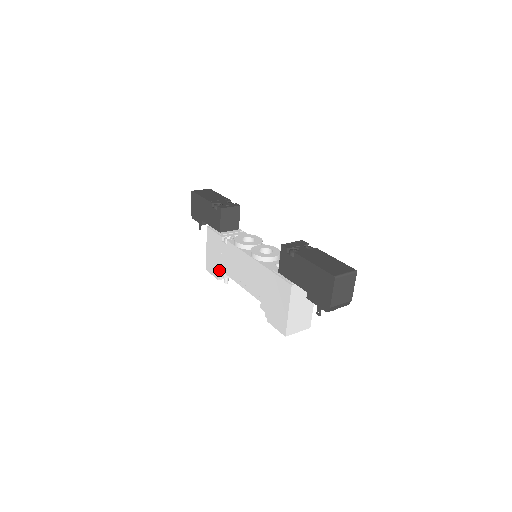
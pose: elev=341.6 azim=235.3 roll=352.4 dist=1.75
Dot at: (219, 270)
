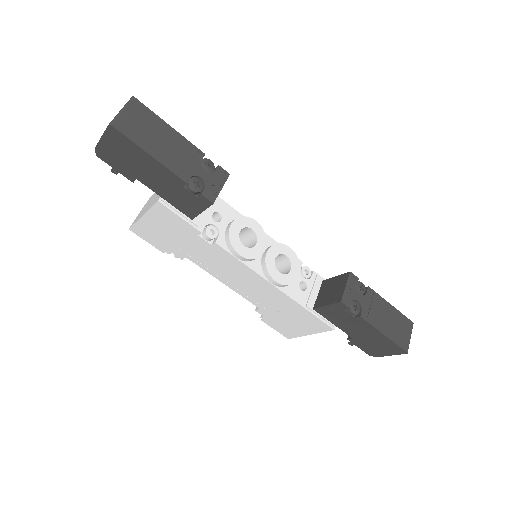
Dot at: (172, 249)
